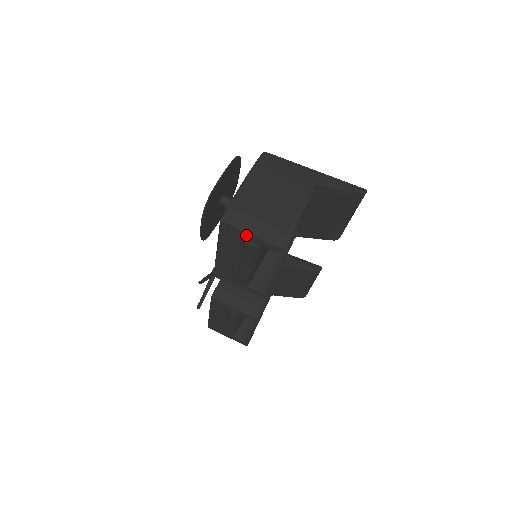
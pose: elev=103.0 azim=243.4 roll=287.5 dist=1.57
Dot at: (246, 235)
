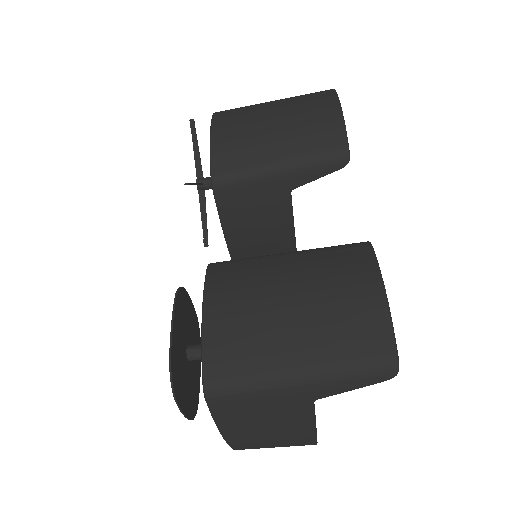
Dot at: occluded
